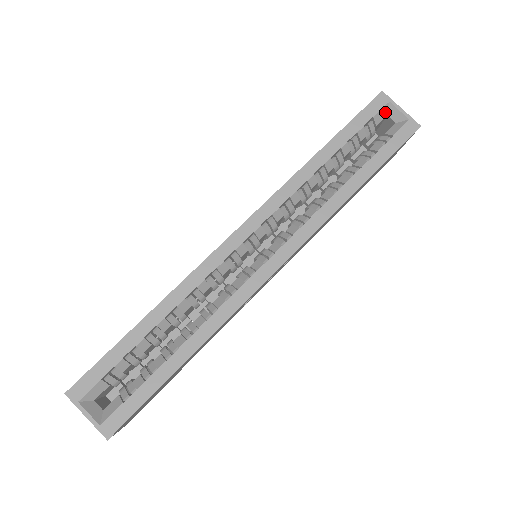
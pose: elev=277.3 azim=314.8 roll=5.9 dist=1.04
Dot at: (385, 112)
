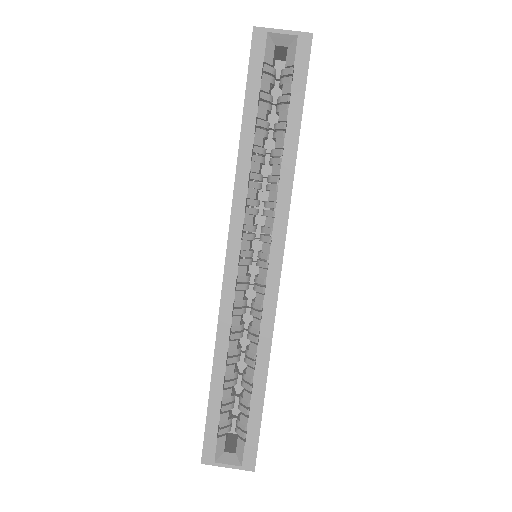
Dot at: (271, 45)
